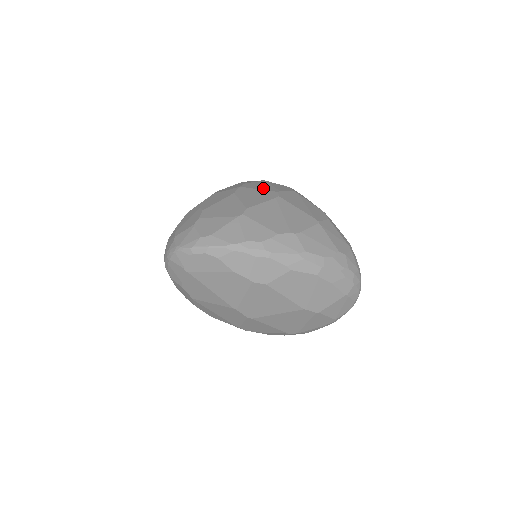
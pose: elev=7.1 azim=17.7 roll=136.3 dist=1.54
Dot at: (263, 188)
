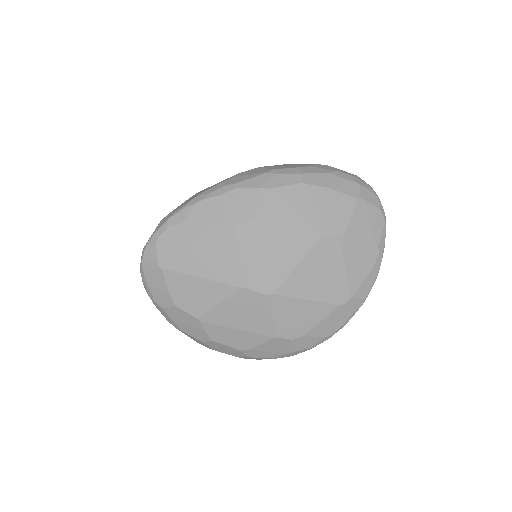
Dot at: occluded
